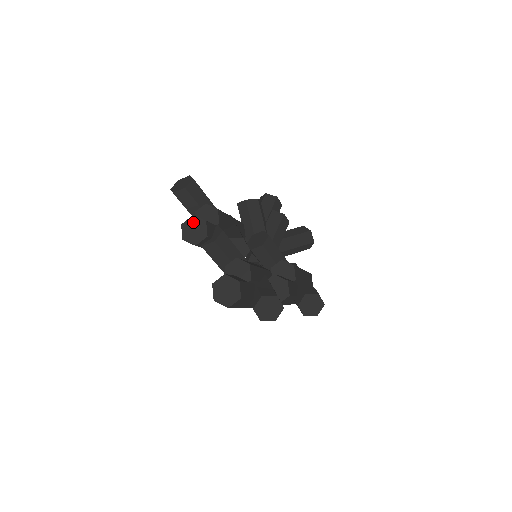
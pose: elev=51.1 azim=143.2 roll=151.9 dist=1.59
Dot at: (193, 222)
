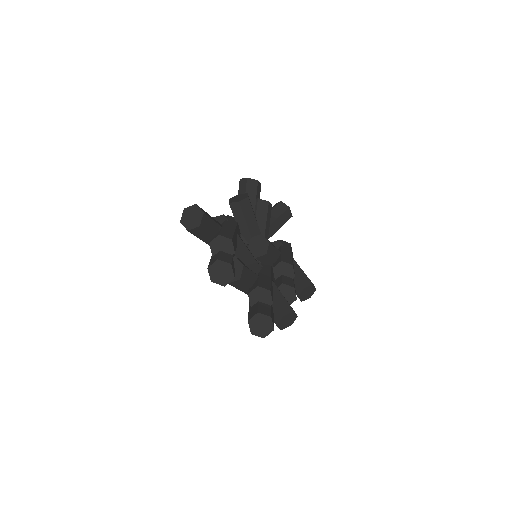
Dot at: (219, 266)
